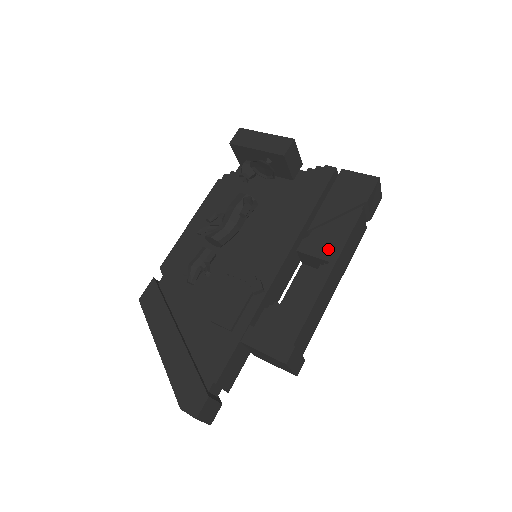
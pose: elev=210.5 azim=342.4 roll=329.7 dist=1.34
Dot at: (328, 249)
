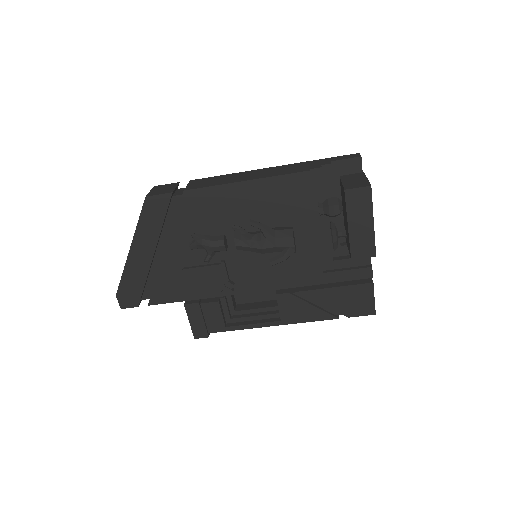
Dot at: (291, 315)
